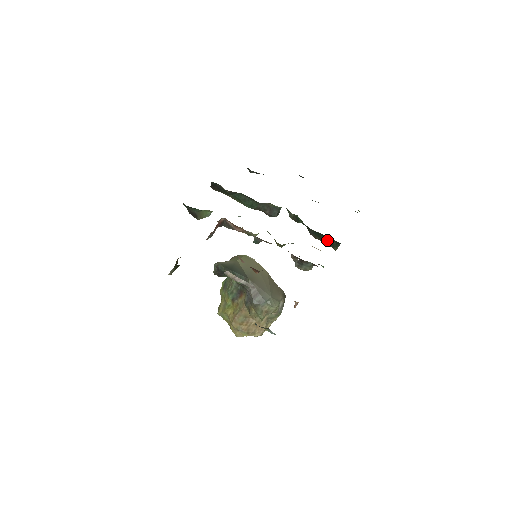
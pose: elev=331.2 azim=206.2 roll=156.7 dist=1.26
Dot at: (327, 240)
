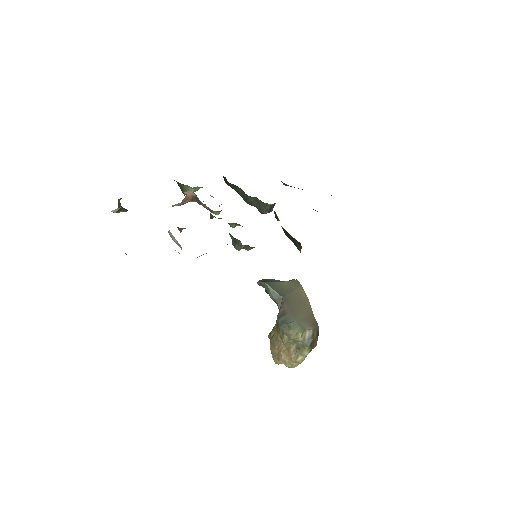
Dot at: (293, 239)
